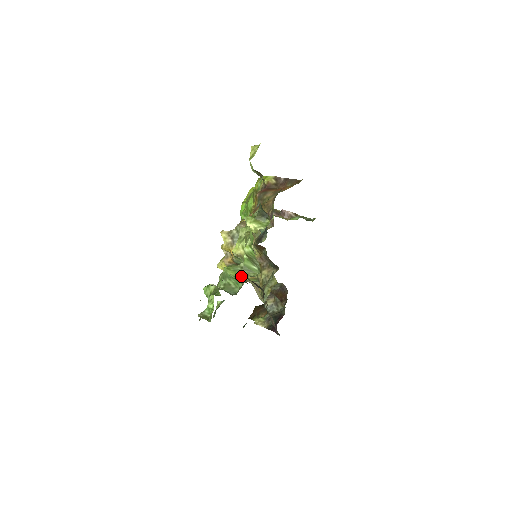
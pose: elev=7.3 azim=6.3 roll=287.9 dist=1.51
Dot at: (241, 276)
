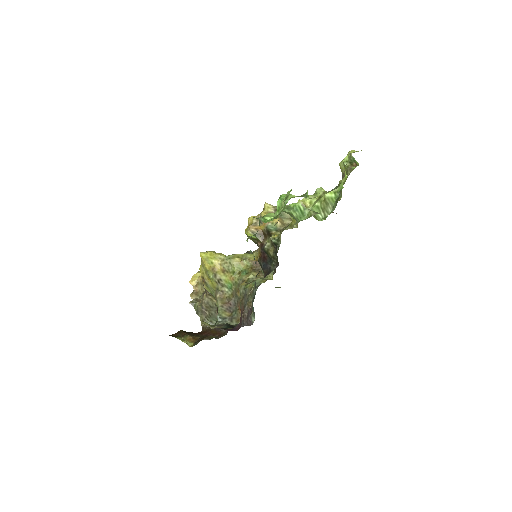
Dot at: occluded
